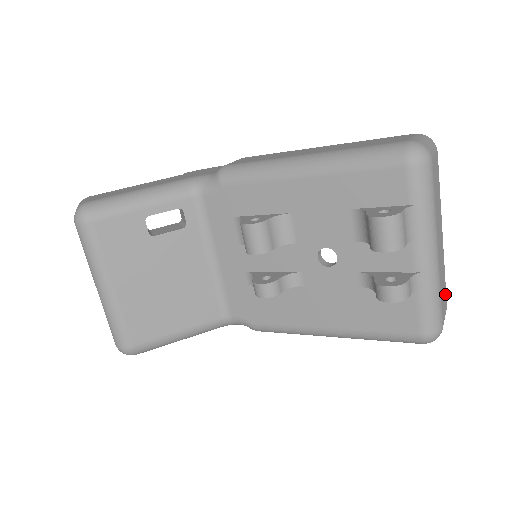
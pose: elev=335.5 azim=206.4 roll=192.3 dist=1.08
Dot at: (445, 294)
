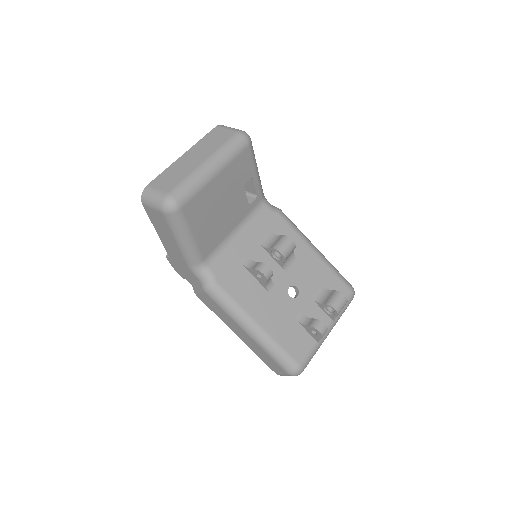
Dot at: occluded
